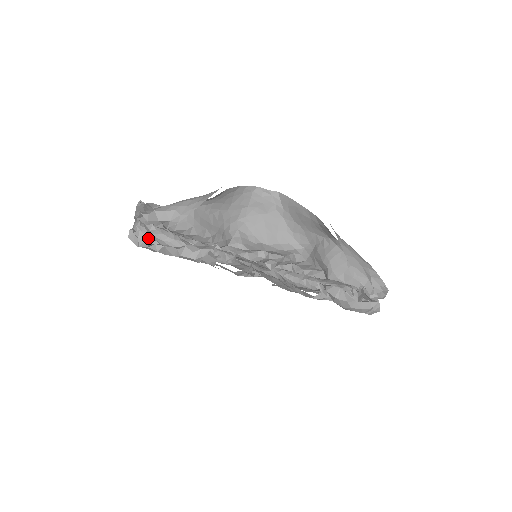
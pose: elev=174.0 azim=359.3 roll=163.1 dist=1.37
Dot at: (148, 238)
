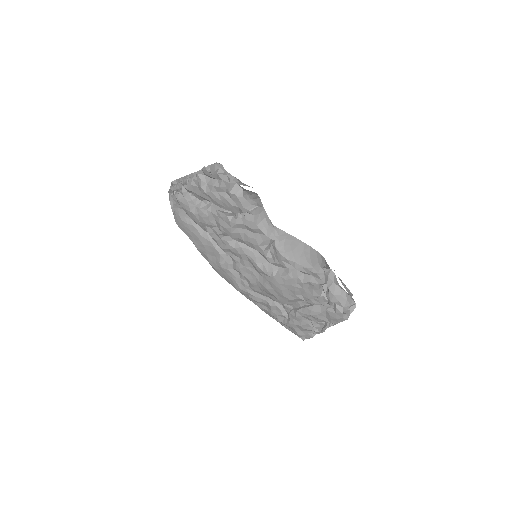
Dot at: occluded
